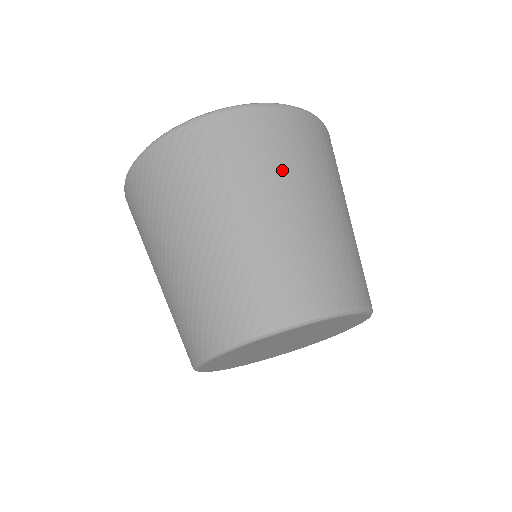
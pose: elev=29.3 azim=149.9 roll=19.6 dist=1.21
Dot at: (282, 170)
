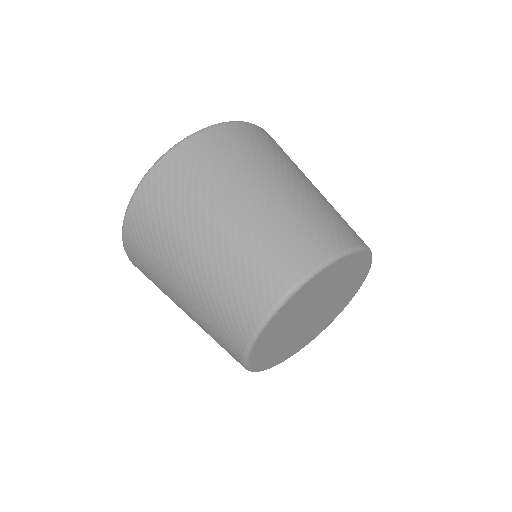
Dot at: (253, 164)
